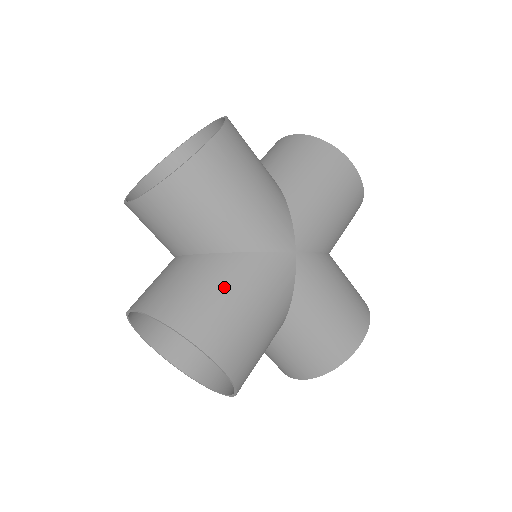
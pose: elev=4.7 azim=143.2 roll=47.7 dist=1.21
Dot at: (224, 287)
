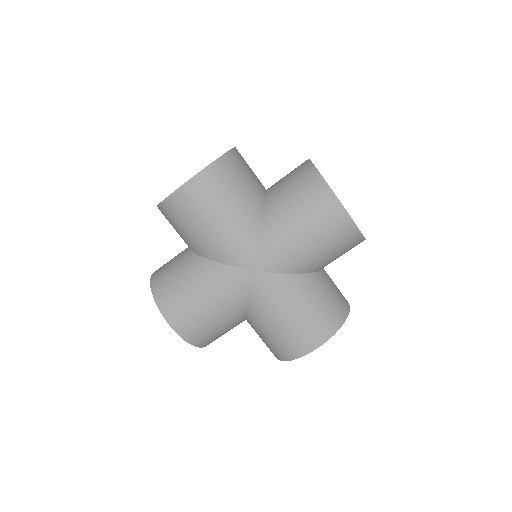
Dot at: (189, 281)
